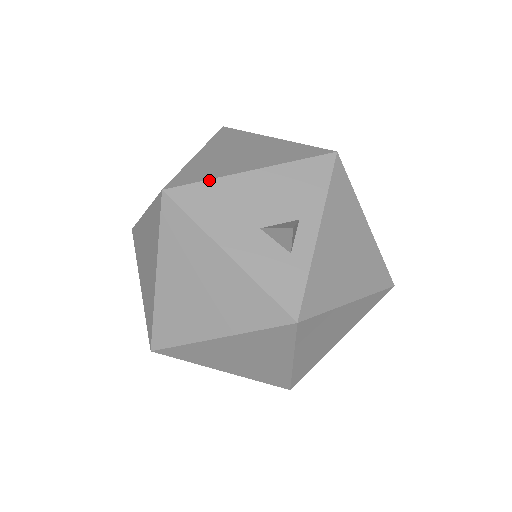
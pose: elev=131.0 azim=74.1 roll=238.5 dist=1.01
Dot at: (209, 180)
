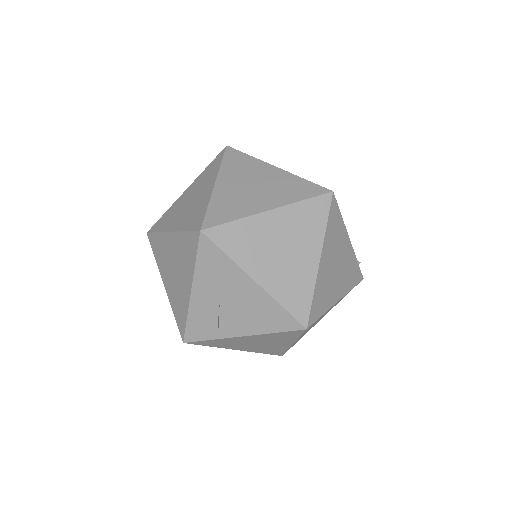
Dot at: (228, 257)
